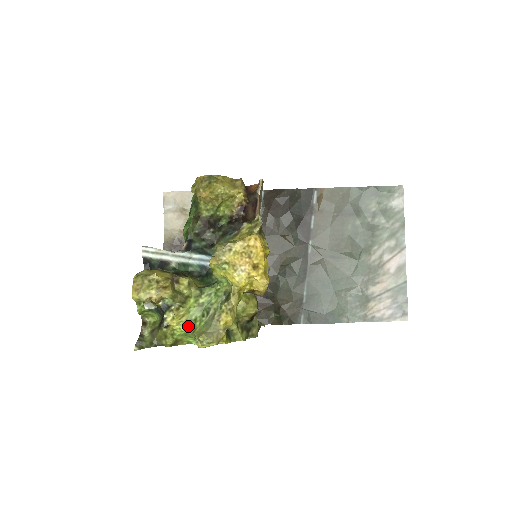
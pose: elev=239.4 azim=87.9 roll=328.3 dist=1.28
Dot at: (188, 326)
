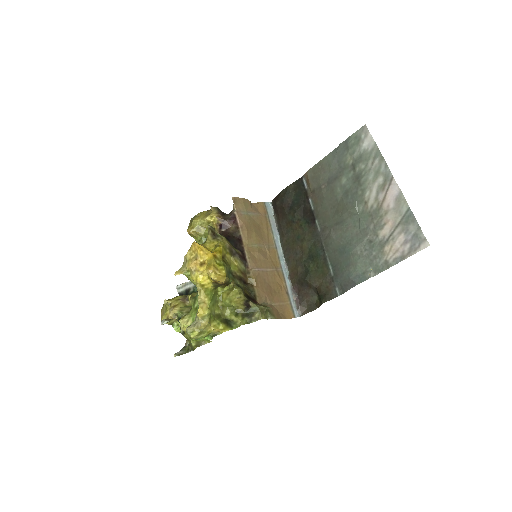
Dot at: occluded
